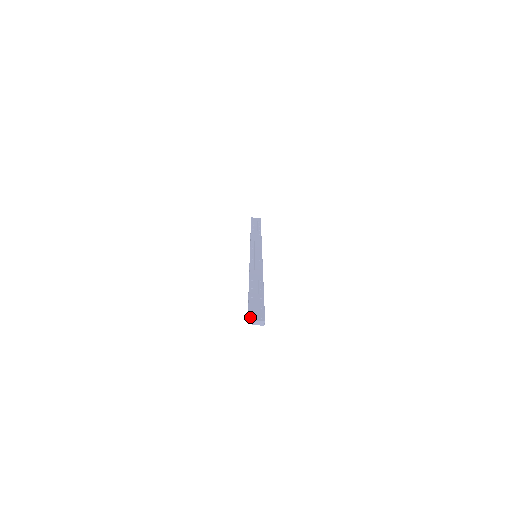
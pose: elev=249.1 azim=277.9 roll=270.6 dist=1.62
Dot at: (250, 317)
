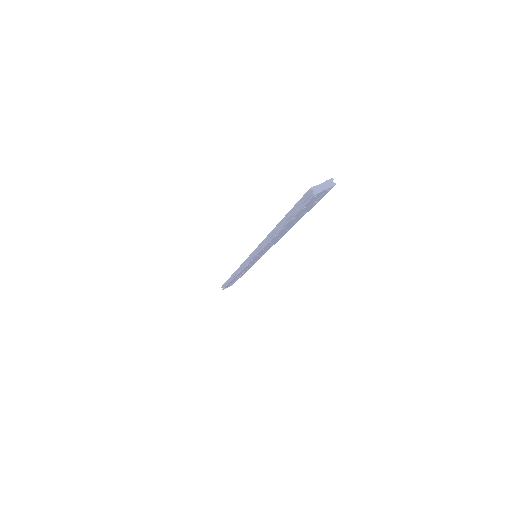
Dot at: (309, 189)
